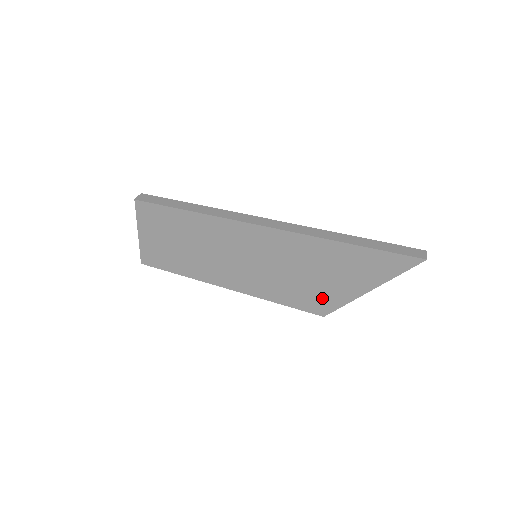
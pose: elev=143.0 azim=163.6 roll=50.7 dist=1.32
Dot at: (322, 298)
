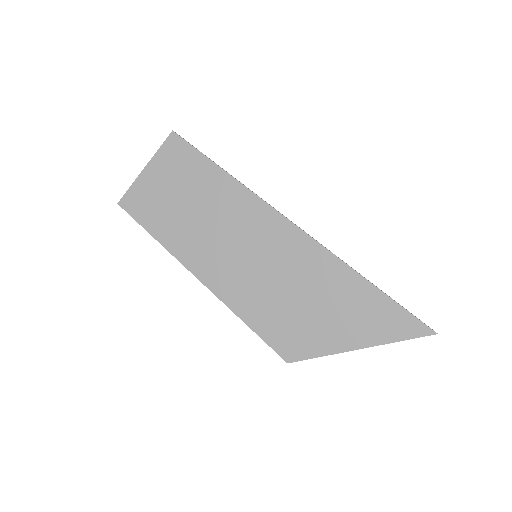
Dot at: (301, 337)
